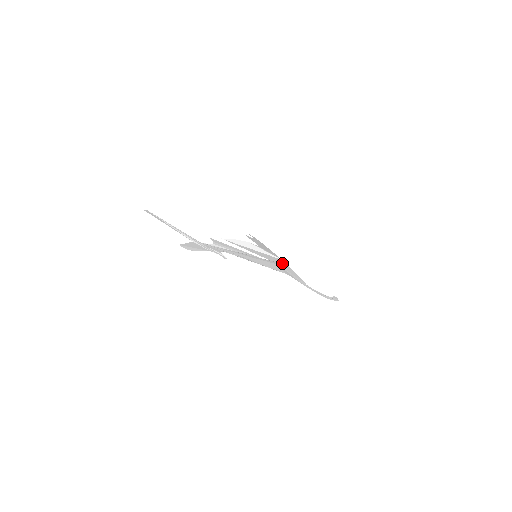
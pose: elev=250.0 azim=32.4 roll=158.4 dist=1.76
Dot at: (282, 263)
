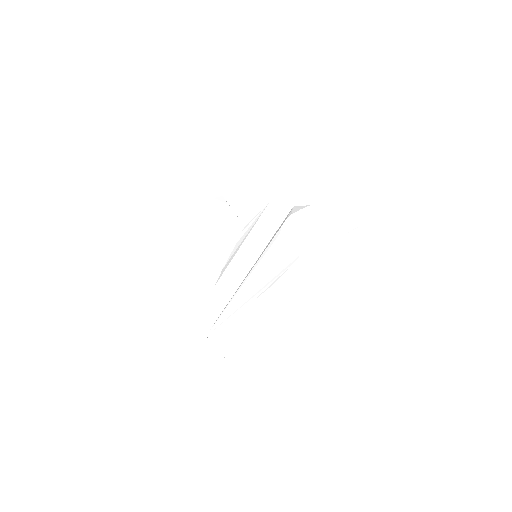
Dot at: (276, 211)
